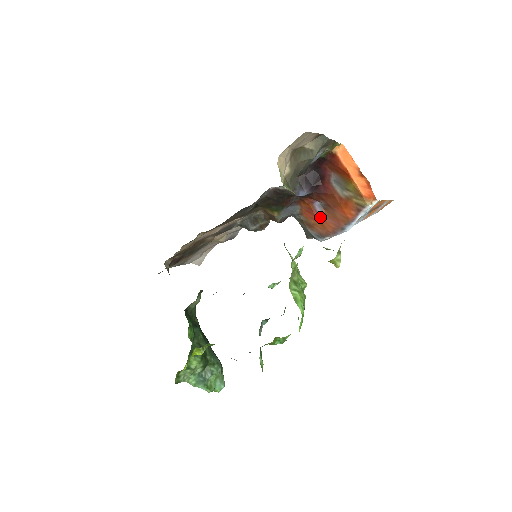
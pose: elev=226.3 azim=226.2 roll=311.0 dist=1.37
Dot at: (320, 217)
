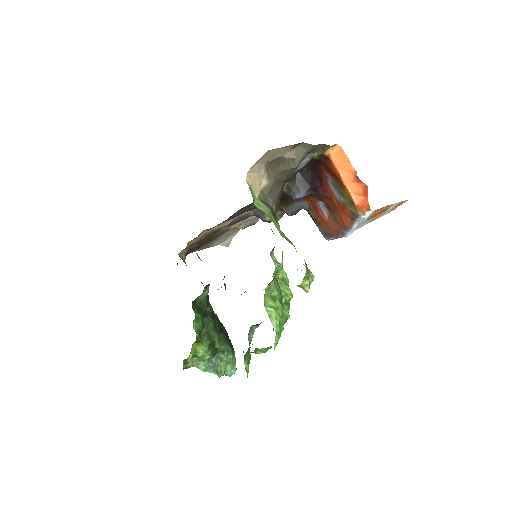
Dot at: (324, 217)
